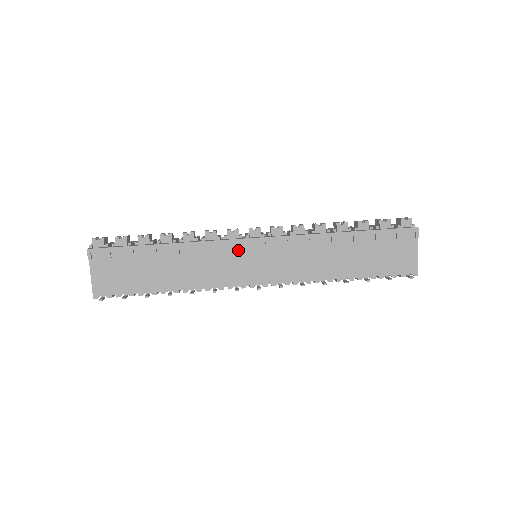
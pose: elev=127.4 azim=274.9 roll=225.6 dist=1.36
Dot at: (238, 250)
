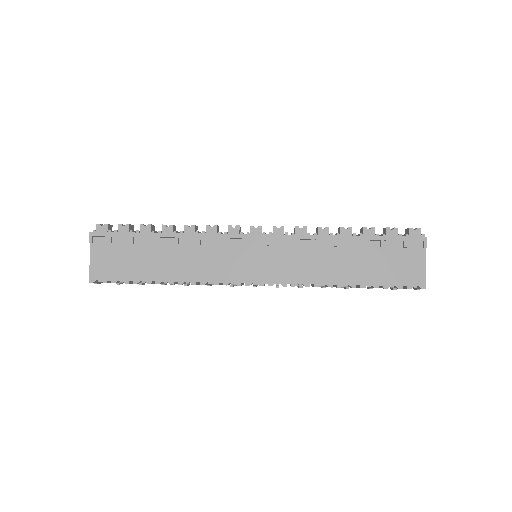
Dot at: (237, 246)
